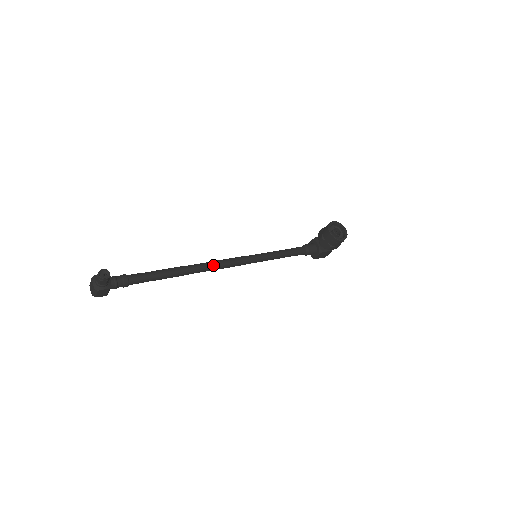
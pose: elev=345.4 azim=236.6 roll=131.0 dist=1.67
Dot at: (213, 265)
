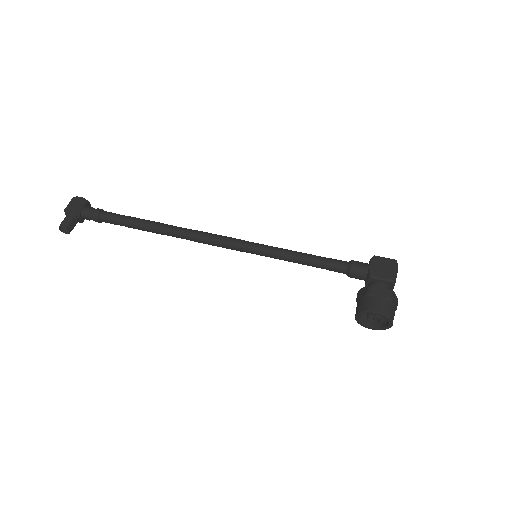
Dot at: (195, 241)
